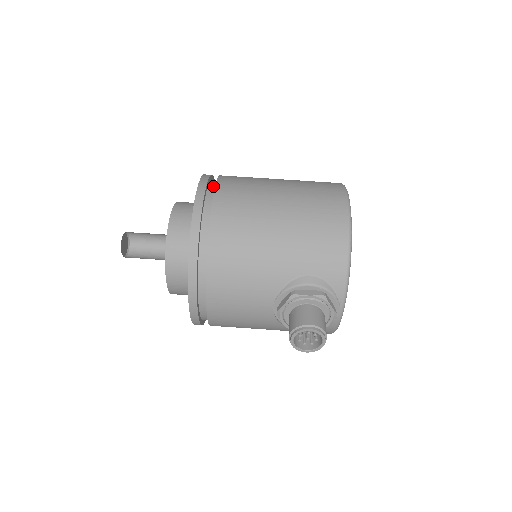
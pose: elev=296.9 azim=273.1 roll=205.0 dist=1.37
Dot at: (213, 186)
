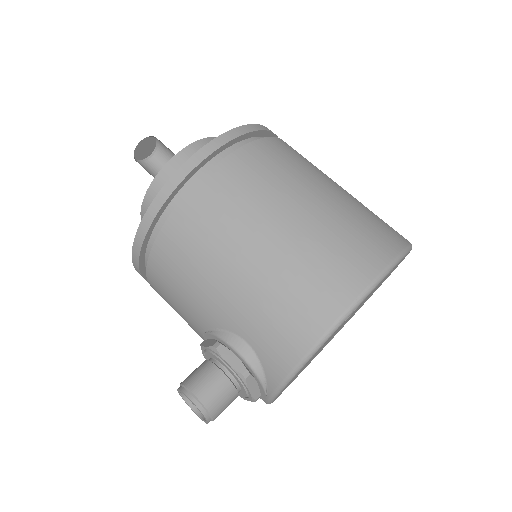
Dot at: occluded
